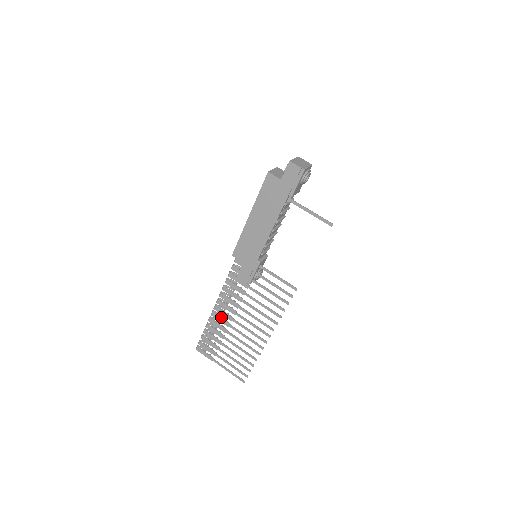
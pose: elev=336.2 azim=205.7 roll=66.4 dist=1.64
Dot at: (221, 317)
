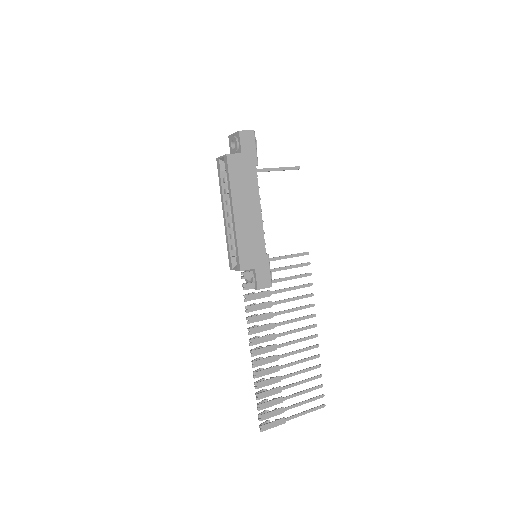
Dot at: (264, 358)
